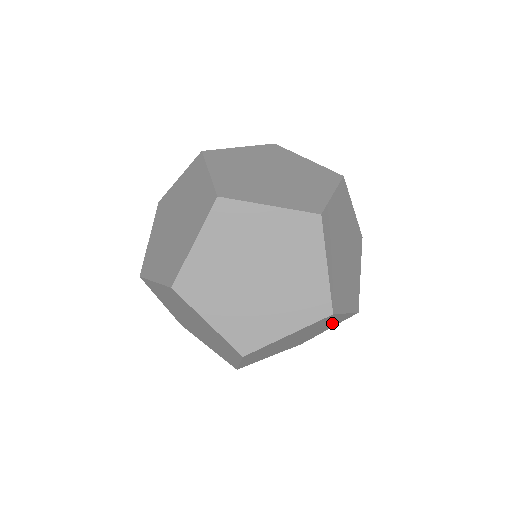
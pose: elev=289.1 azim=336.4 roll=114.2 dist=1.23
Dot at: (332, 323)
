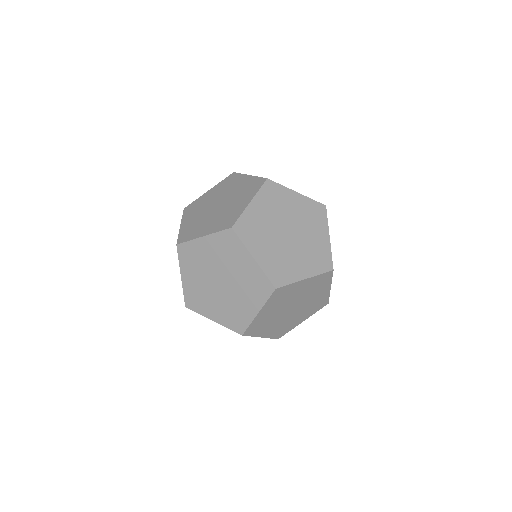
Dot at: occluded
